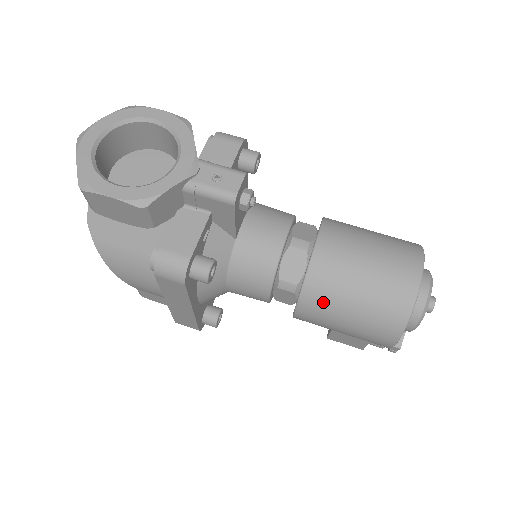
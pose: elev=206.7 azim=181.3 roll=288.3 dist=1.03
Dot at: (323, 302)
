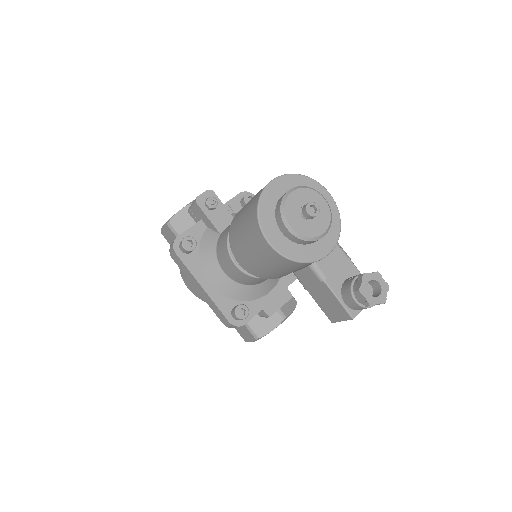
Dot at: (235, 236)
